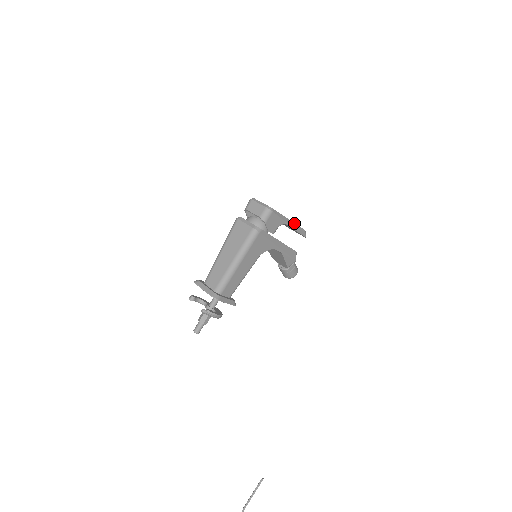
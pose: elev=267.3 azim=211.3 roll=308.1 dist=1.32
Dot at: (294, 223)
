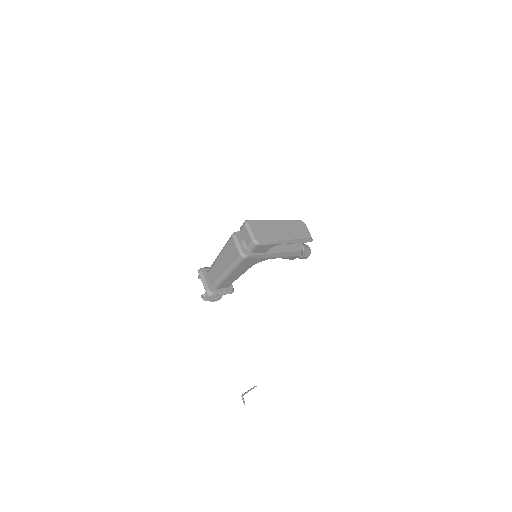
Dot at: (292, 239)
